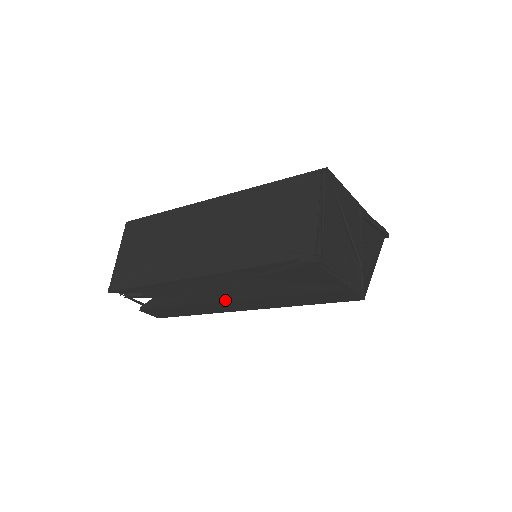
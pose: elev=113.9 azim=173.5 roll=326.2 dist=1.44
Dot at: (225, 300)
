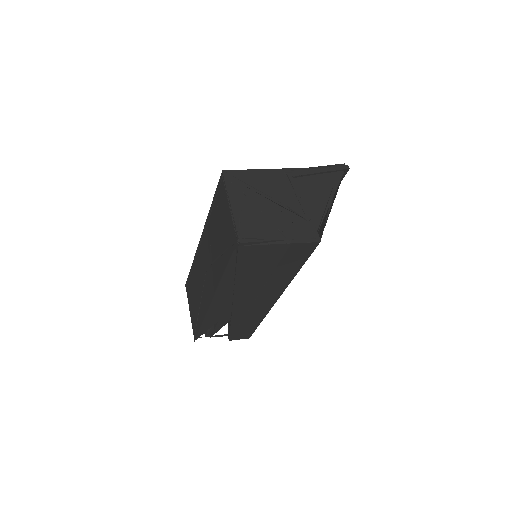
Dot at: (251, 302)
